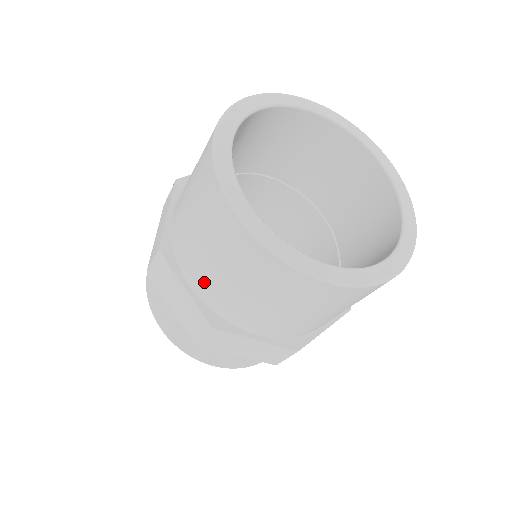
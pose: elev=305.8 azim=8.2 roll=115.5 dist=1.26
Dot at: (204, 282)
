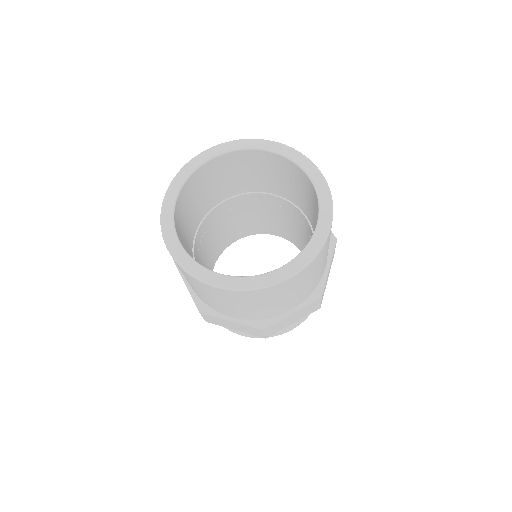
Dot at: occluded
